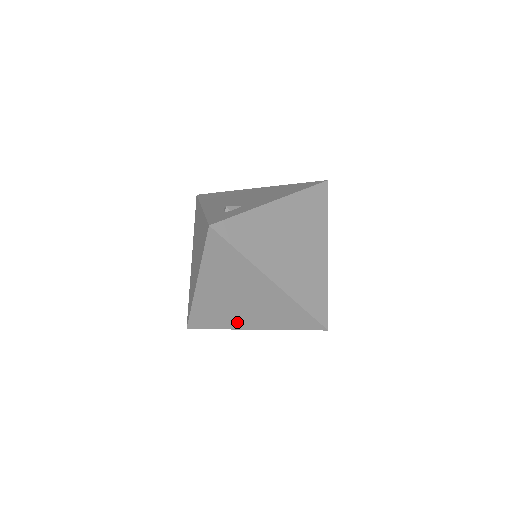
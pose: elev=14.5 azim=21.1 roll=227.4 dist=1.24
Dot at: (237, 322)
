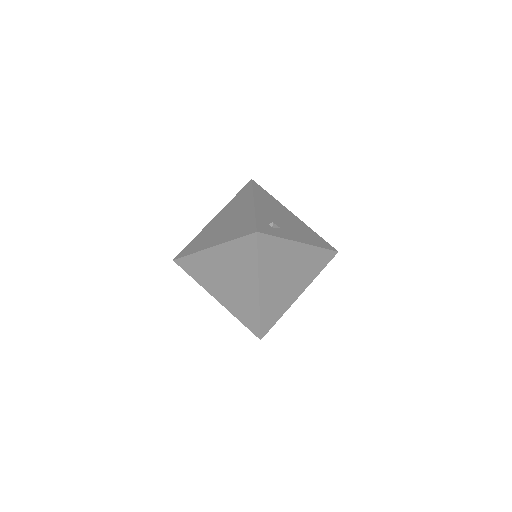
Dot at: (211, 287)
